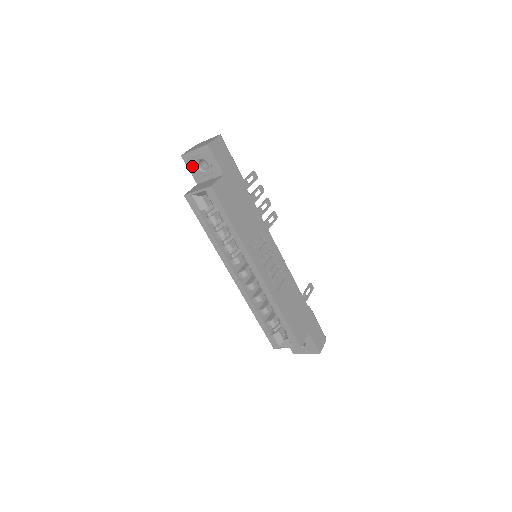
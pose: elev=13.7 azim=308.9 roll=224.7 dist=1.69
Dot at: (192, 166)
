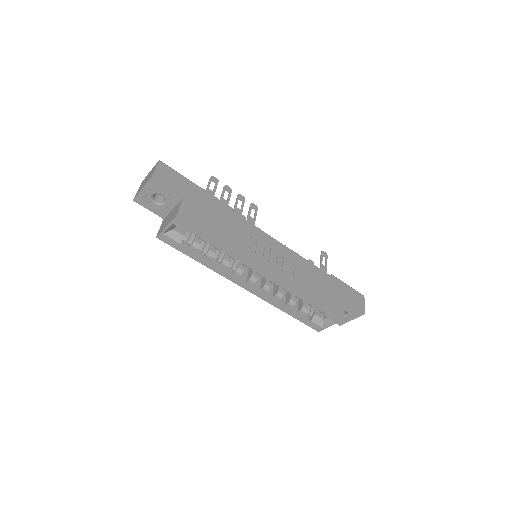
Dot at: (149, 205)
